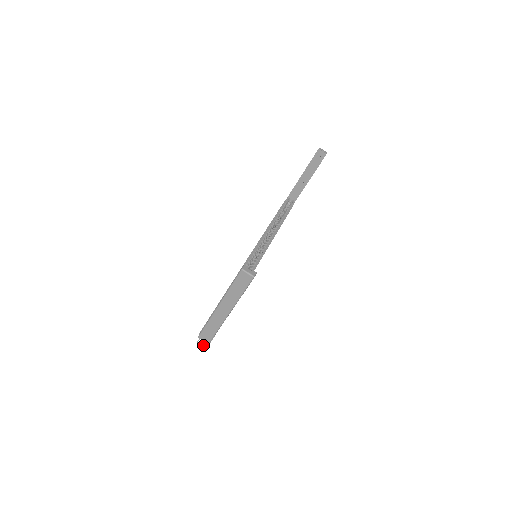
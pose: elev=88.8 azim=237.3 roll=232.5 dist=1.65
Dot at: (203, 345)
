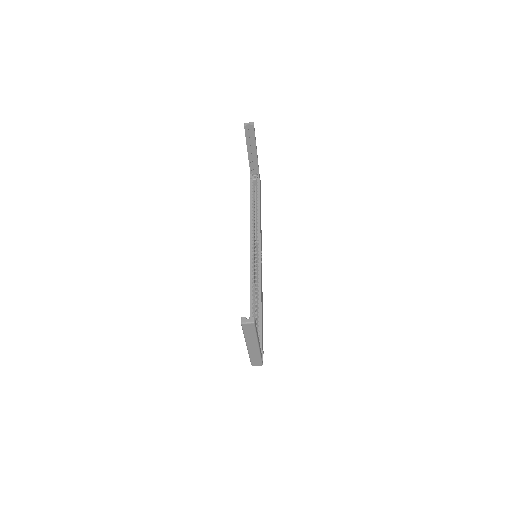
Dot at: occluded
